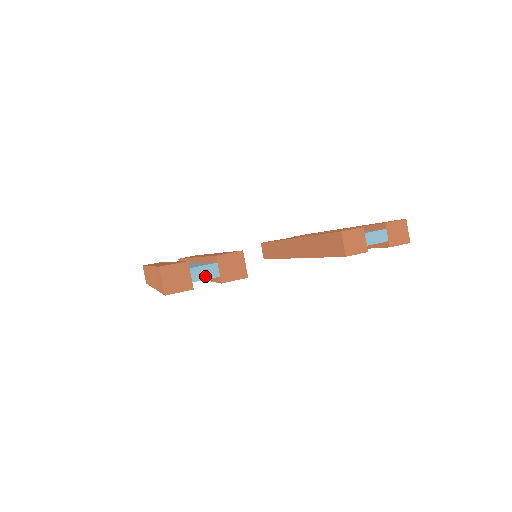
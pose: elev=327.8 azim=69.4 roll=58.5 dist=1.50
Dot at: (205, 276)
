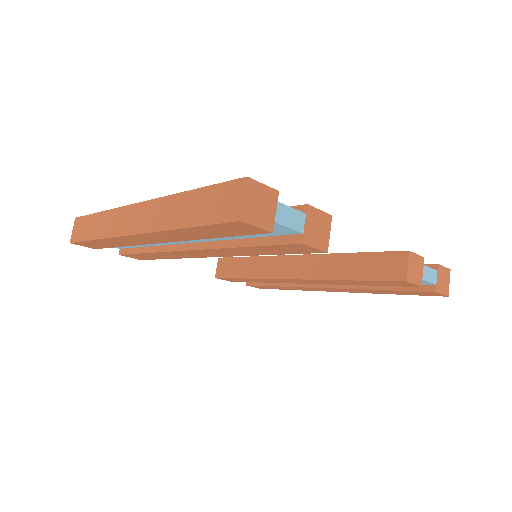
Dot at: (289, 223)
